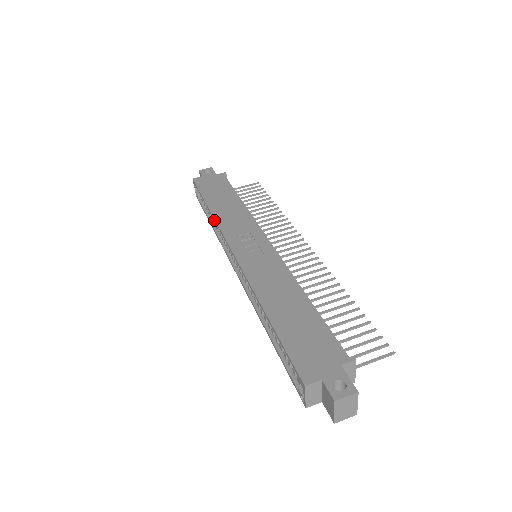
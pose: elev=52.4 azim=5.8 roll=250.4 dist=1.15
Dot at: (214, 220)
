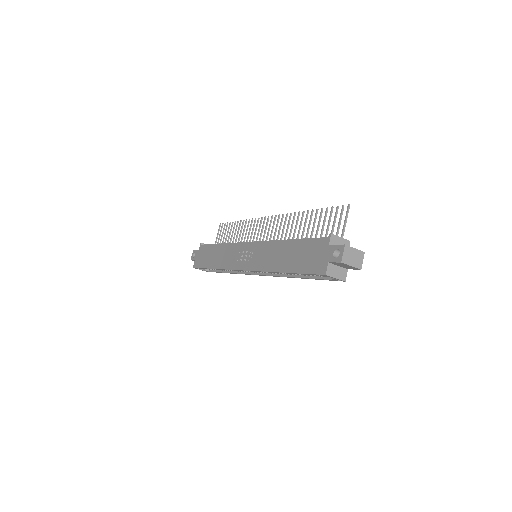
Dot at: occluded
